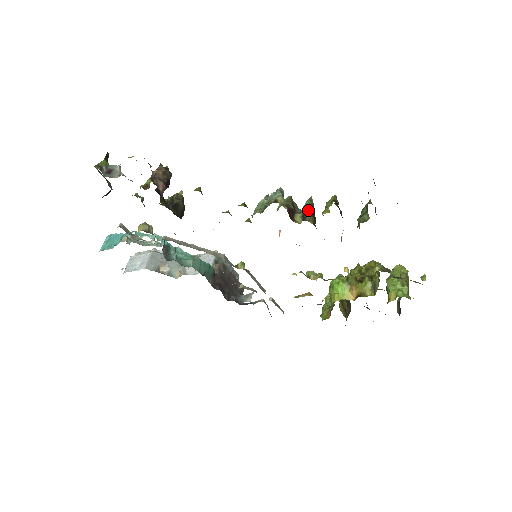
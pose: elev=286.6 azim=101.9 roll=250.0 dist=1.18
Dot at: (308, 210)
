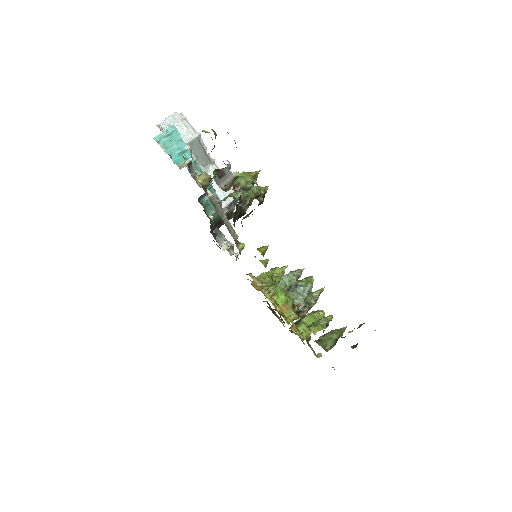
Dot at: (310, 307)
